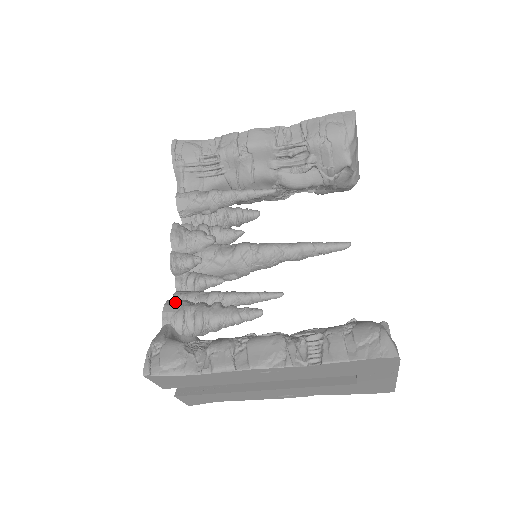
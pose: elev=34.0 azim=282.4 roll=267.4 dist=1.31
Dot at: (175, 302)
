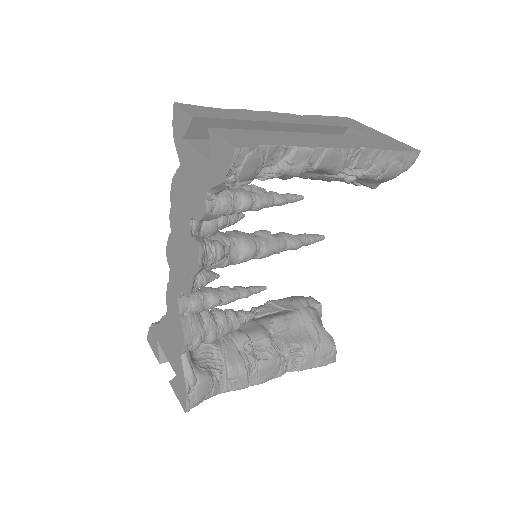
Dot at: (191, 329)
